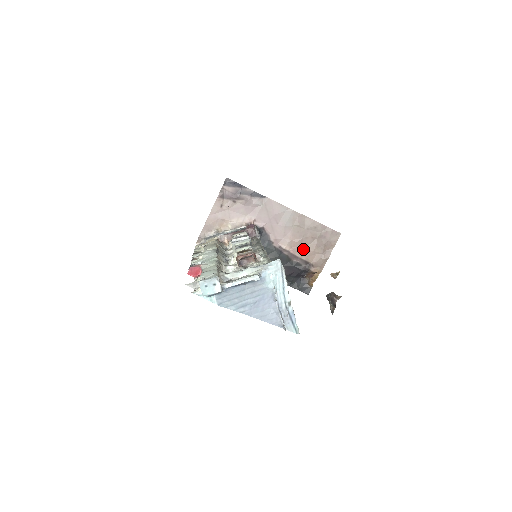
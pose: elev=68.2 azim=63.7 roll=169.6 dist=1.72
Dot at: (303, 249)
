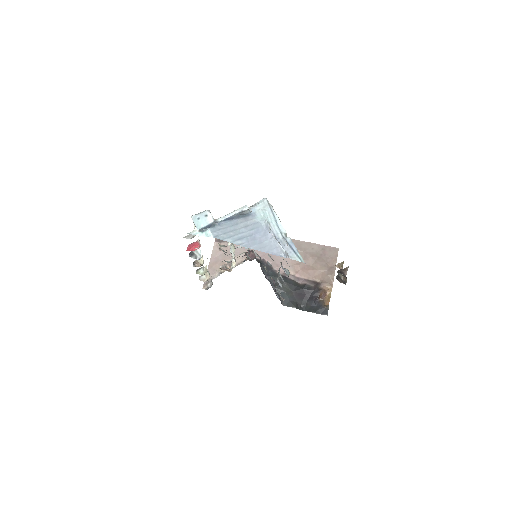
Dot at: (307, 270)
